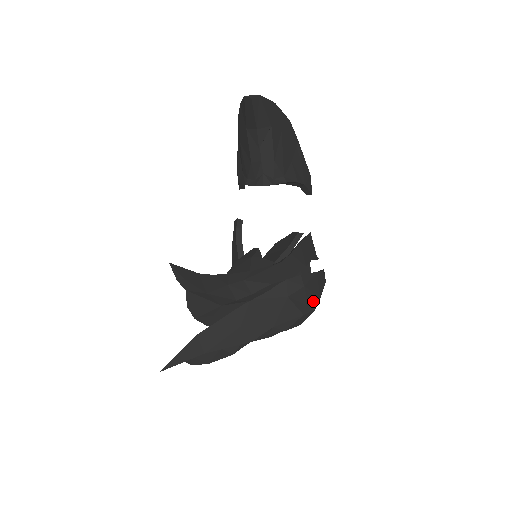
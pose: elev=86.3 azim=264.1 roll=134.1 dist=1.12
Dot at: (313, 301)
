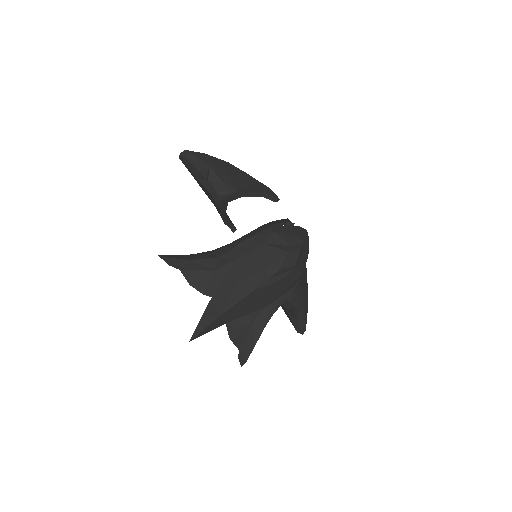
Dot at: (294, 243)
